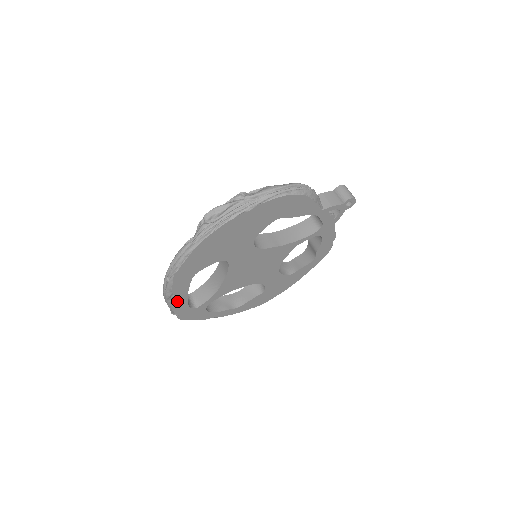
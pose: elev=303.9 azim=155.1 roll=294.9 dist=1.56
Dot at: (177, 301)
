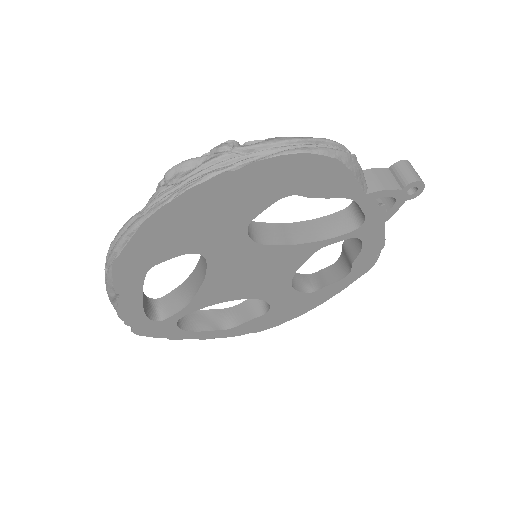
Dot at: (126, 306)
